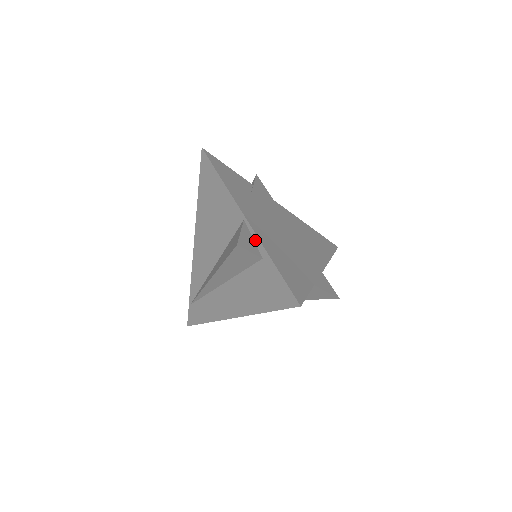
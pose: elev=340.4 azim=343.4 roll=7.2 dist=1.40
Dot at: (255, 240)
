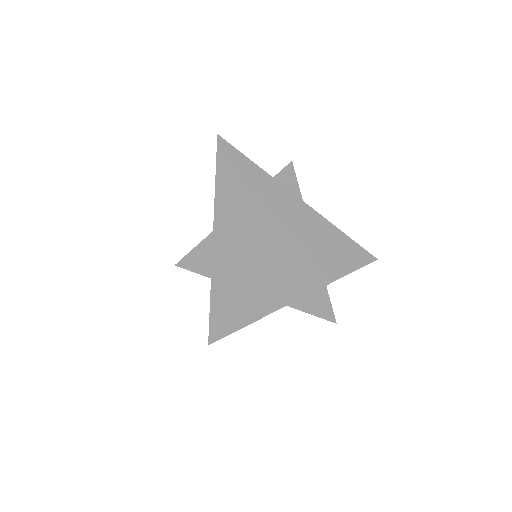
Dot at: (212, 257)
